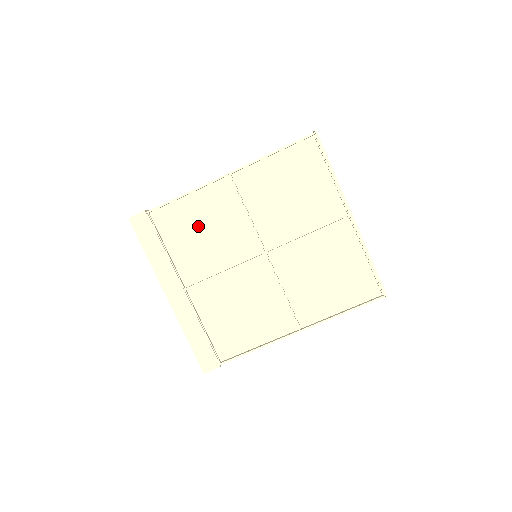
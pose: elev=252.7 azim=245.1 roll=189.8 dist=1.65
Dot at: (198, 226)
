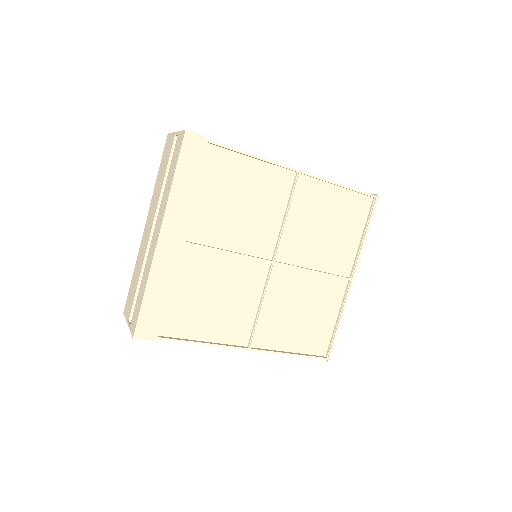
Dot at: (240, 193)
